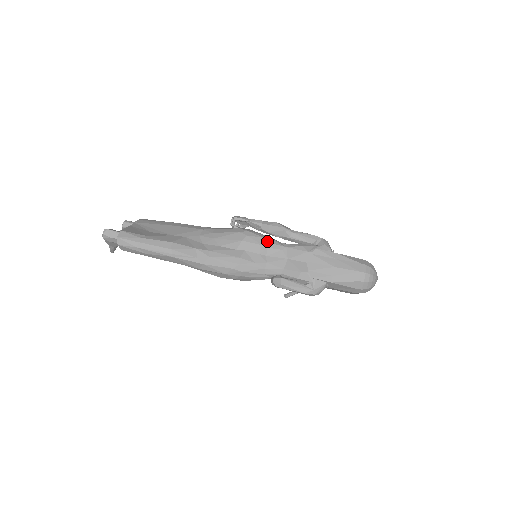
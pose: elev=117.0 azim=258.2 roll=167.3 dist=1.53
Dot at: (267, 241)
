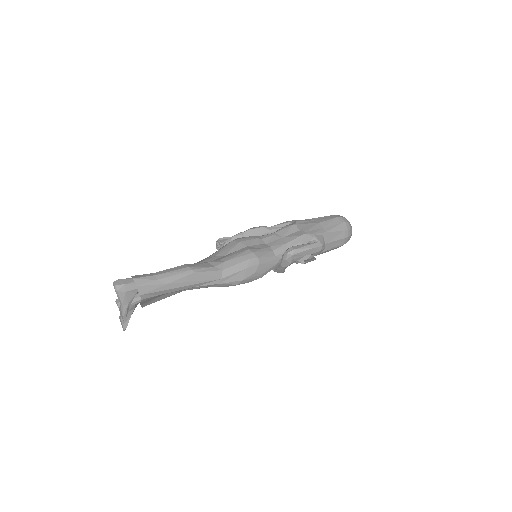
Dot at: (258, 236)
